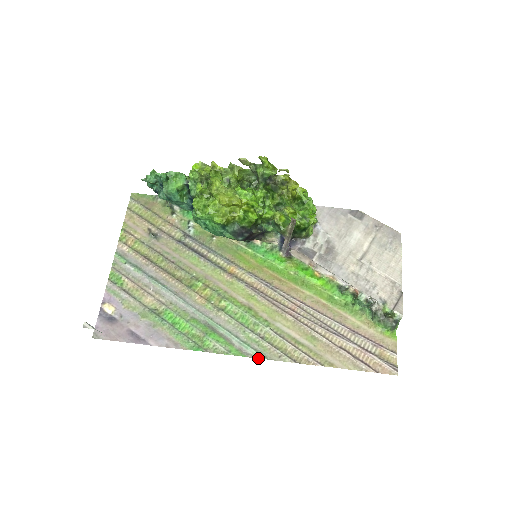
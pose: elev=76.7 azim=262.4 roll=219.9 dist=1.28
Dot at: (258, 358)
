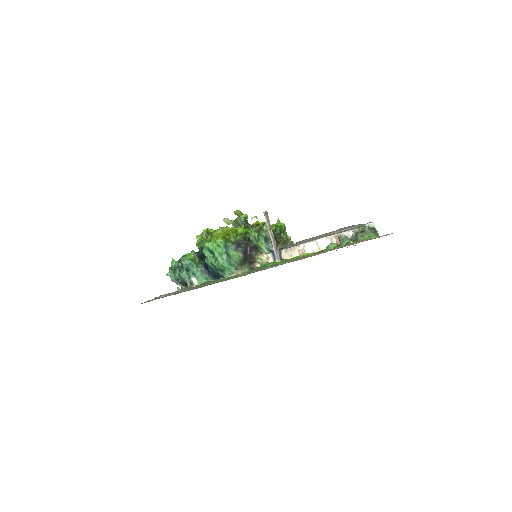
Dot at: occluded
